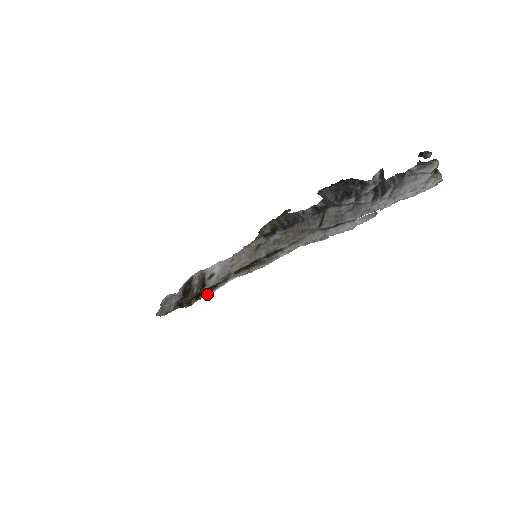
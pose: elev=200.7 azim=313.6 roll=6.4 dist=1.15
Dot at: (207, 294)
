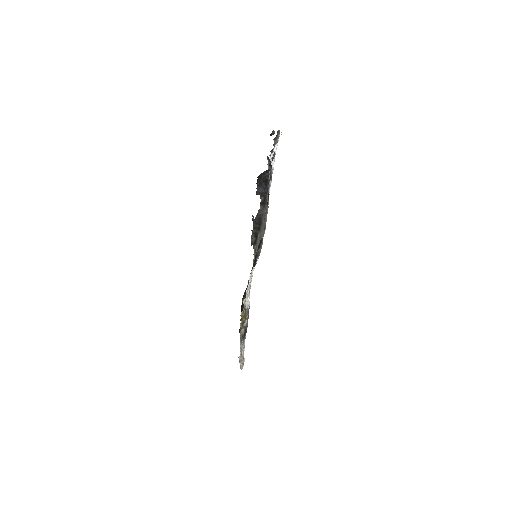
Dot at: (244, 299)
